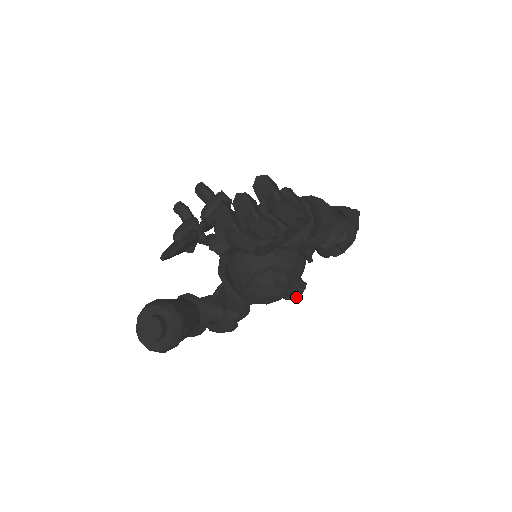
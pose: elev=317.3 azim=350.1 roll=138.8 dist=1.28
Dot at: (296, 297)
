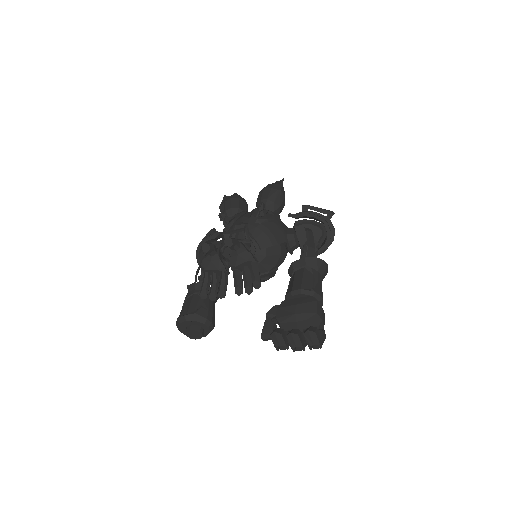
Dot at: occluded
